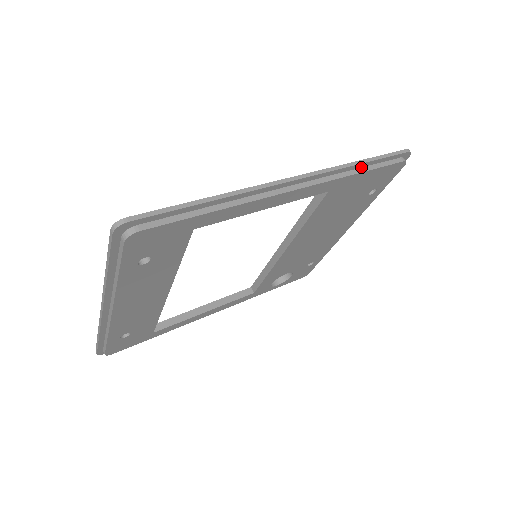
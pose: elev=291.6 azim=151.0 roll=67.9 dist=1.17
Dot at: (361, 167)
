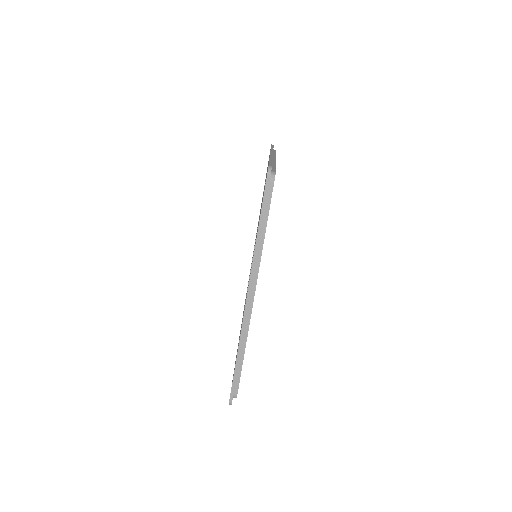
Dot at: (260, 232)
